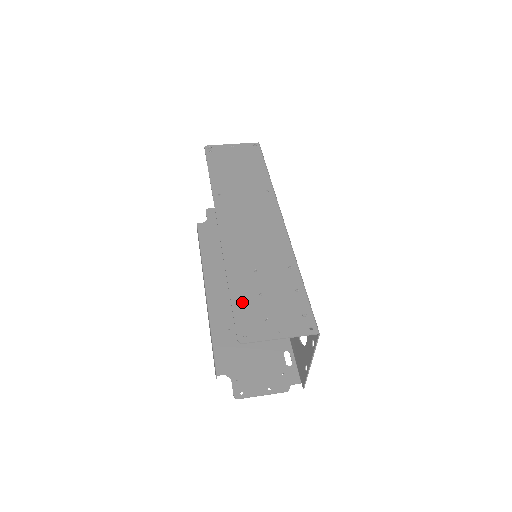
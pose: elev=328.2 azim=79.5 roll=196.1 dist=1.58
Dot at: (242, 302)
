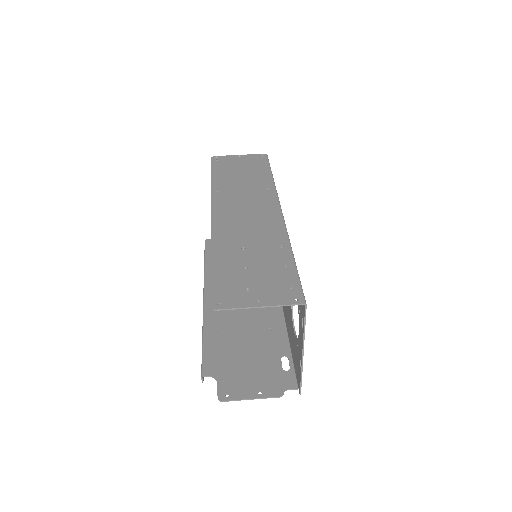
Dot at: (223, 274)
